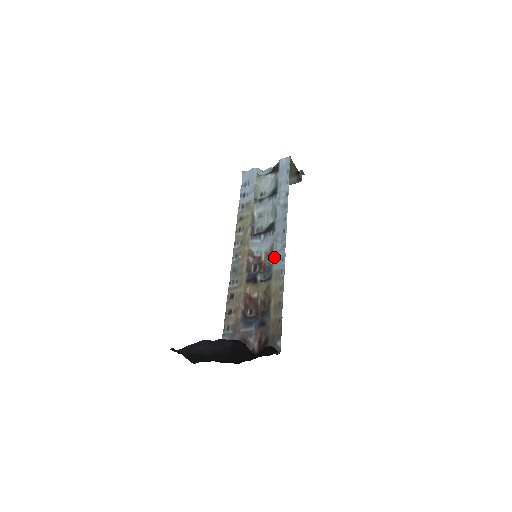
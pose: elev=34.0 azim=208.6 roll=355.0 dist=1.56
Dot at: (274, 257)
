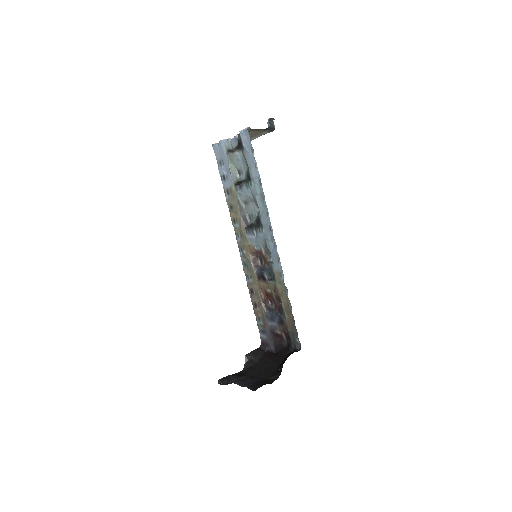
Dot at: occluded
